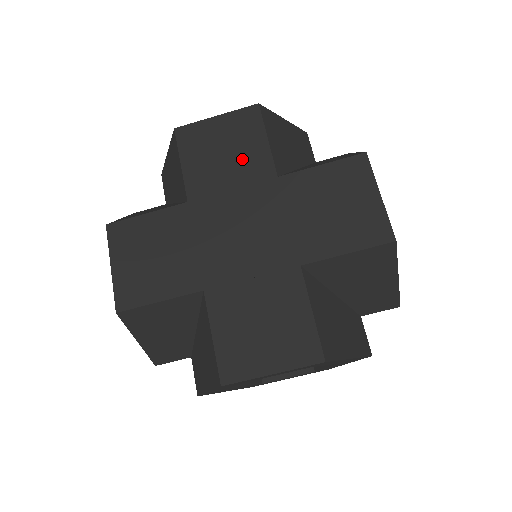
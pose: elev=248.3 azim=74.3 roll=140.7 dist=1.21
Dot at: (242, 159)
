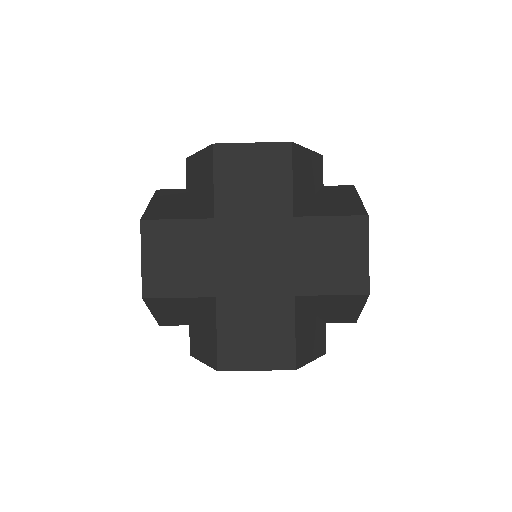
Dot at: (267, 192)
